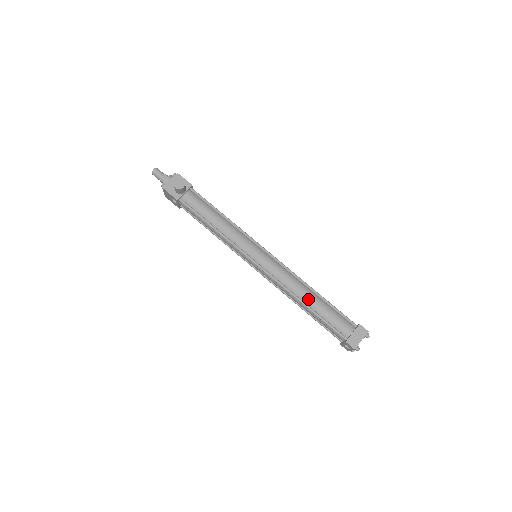
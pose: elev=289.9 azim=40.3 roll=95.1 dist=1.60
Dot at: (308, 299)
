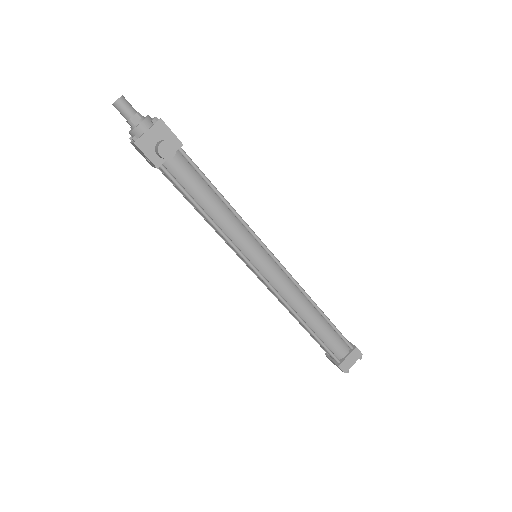
Dot at: (310, 319)
